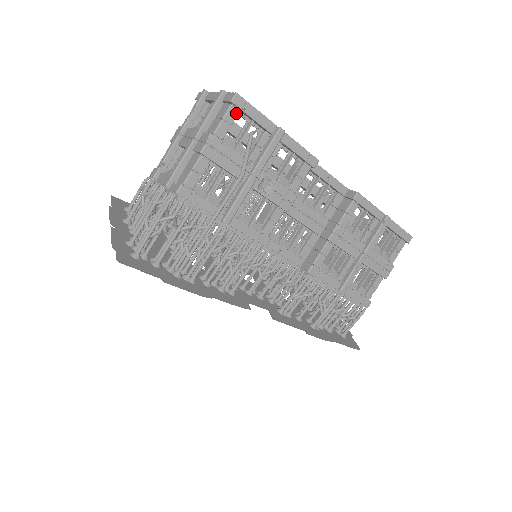
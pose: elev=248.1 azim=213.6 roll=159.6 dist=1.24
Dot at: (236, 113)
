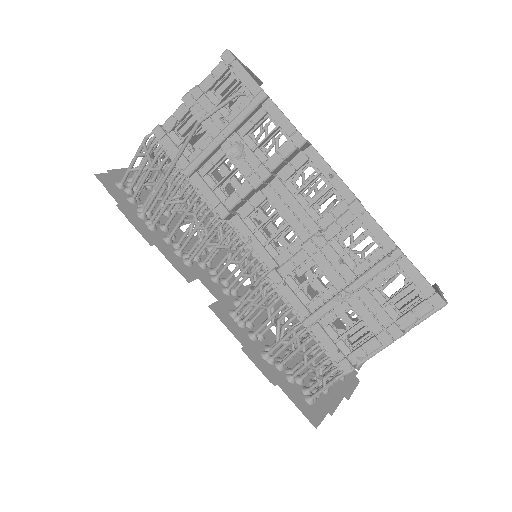
Dot at: (224, 69)
